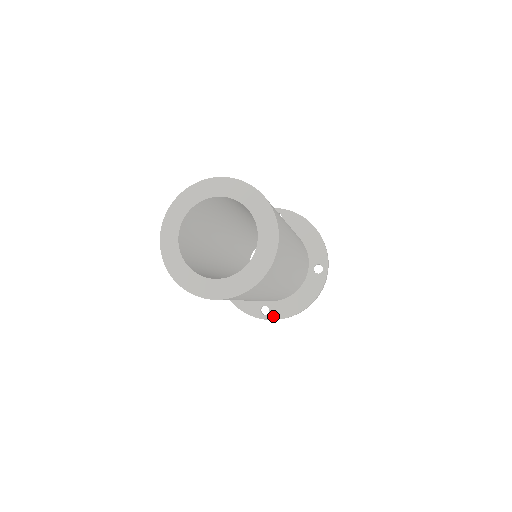
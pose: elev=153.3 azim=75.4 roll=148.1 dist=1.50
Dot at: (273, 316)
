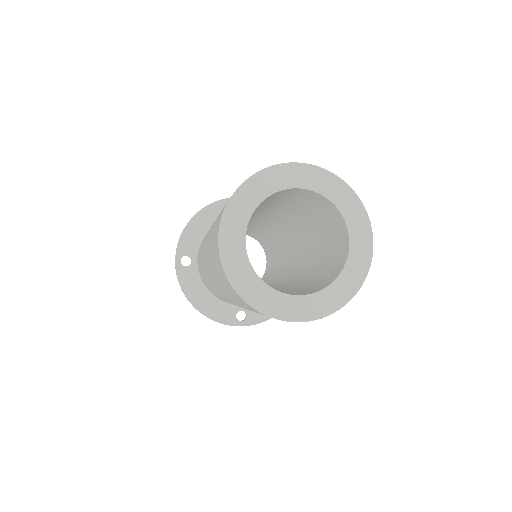
Dot at: (252, 321)
